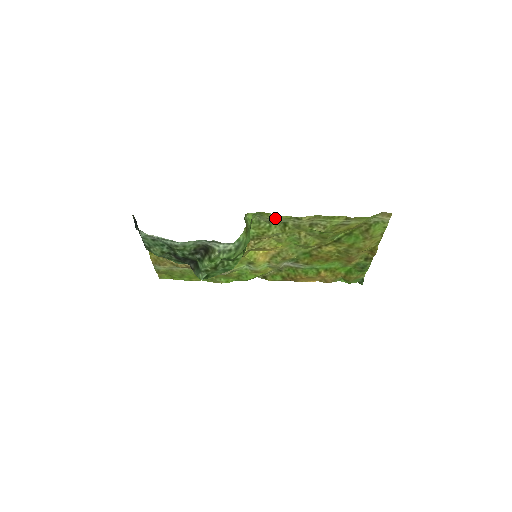
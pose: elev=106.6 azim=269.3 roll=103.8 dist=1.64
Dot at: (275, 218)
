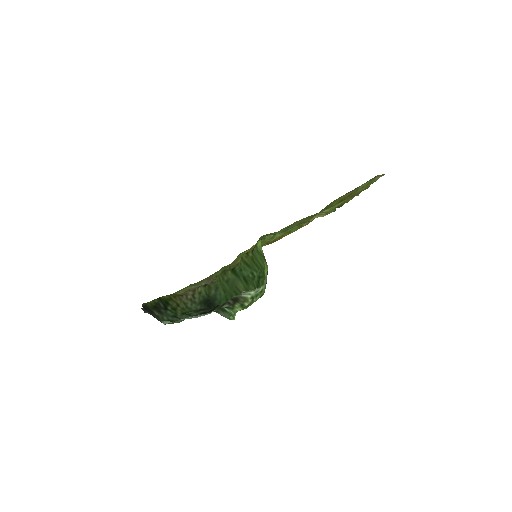
Dot at: (283, 231)
